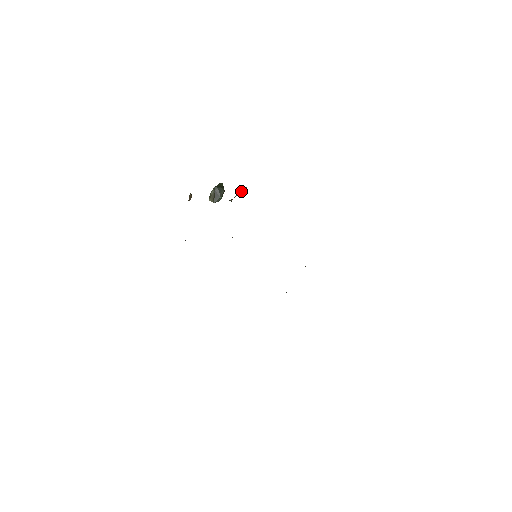
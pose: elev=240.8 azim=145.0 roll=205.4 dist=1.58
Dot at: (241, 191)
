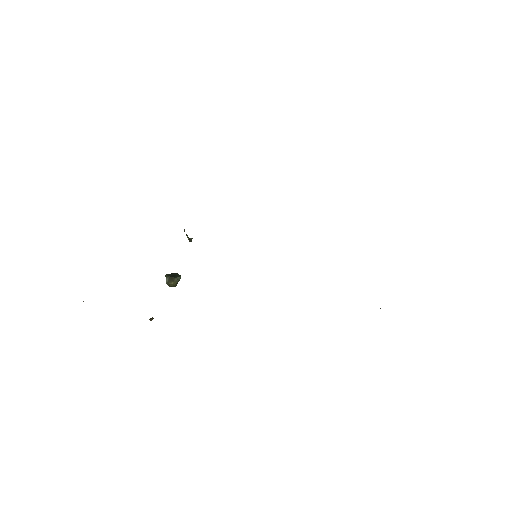
Dot at: (188, 238)
